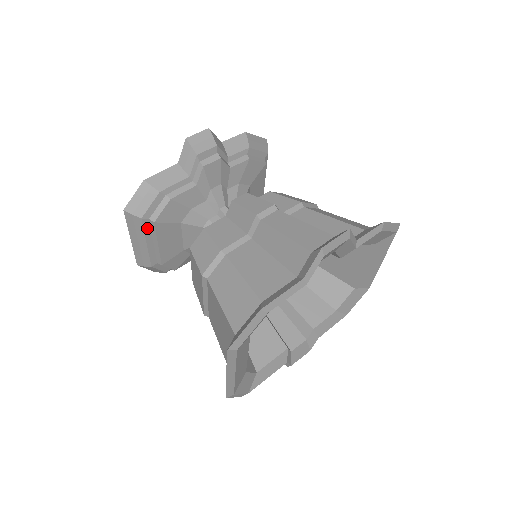
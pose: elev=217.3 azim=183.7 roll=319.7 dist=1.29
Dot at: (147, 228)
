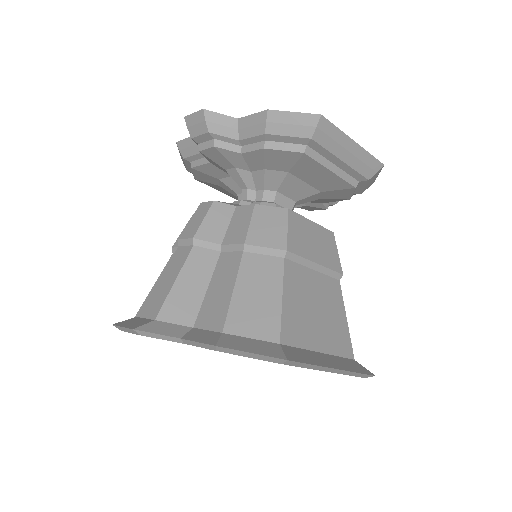
Dot at: occluded
